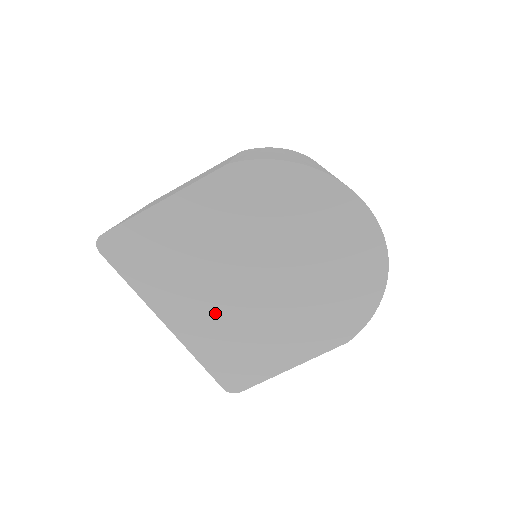
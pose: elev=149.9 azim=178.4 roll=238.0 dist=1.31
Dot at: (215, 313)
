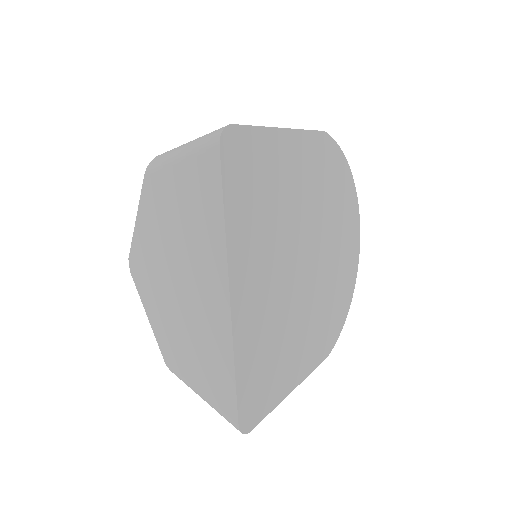
Dot at: (271, 289)
